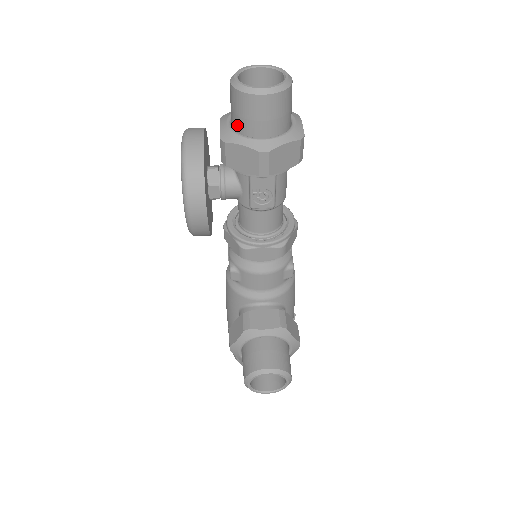
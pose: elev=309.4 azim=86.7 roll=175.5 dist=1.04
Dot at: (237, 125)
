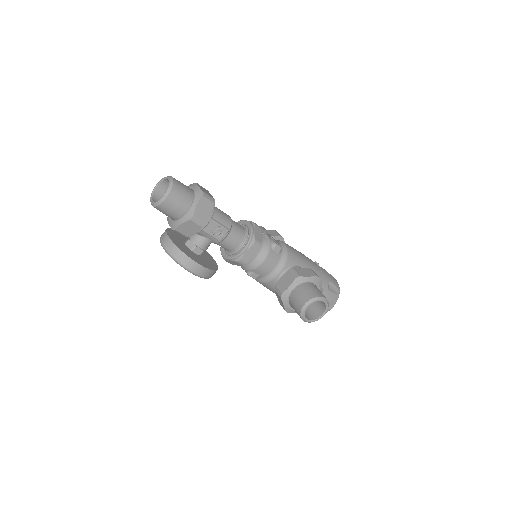
Dot at: (172, 218)
